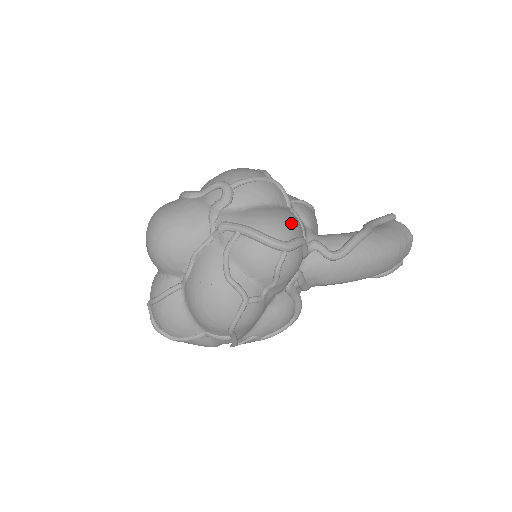
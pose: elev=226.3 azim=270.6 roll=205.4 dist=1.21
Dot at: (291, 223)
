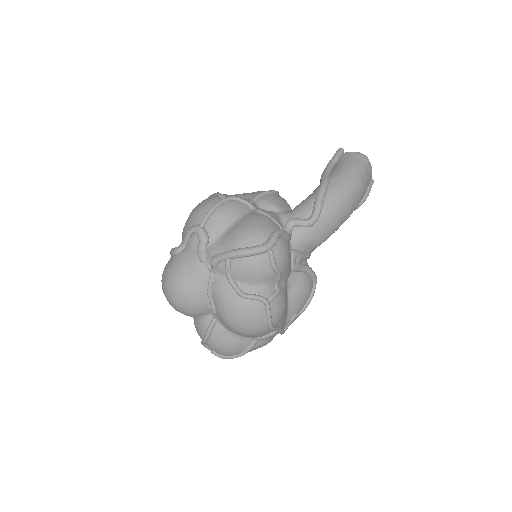
Dot at: (261, 224)
